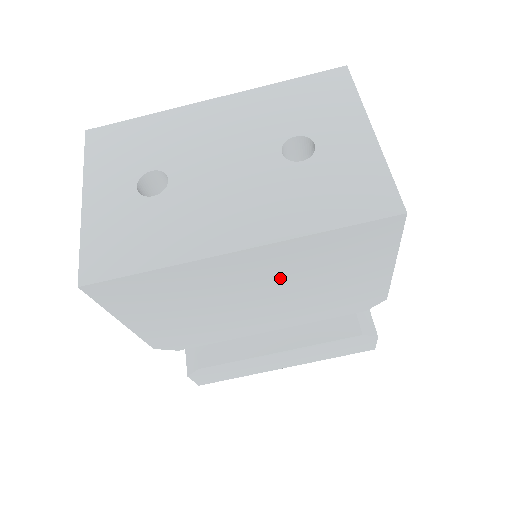
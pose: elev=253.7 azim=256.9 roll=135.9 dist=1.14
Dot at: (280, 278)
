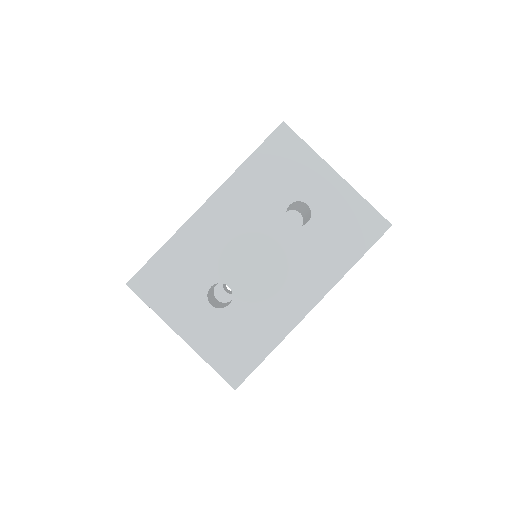
Dot at: occluded
